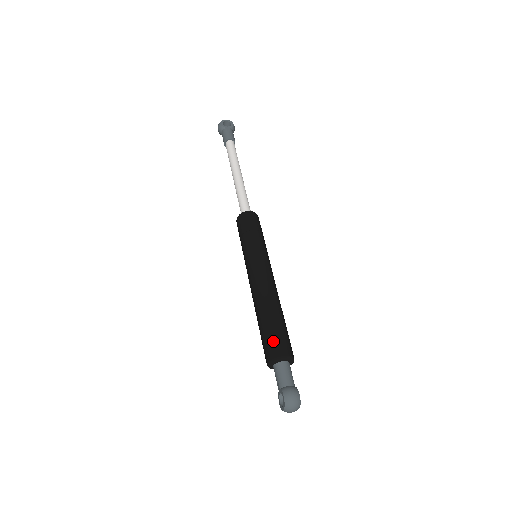
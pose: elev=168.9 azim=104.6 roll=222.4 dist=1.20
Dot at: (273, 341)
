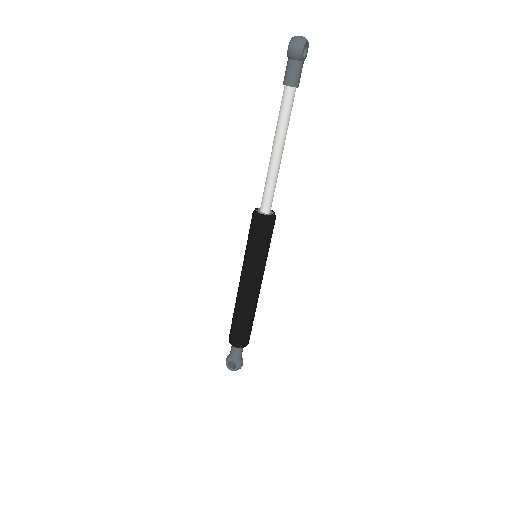
Dot at: (248, 337)
